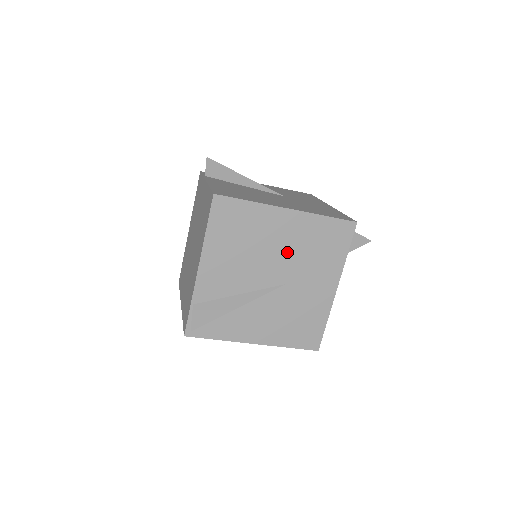
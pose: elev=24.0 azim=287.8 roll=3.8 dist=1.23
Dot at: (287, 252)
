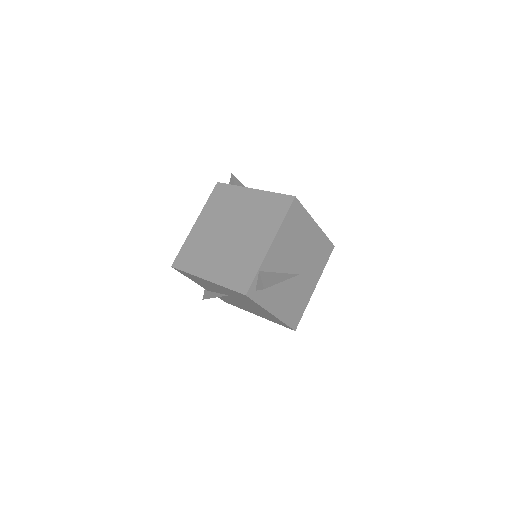
Dot at: (307, 252)
